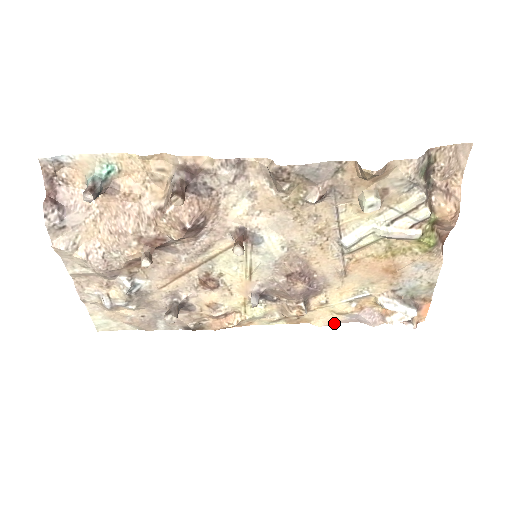
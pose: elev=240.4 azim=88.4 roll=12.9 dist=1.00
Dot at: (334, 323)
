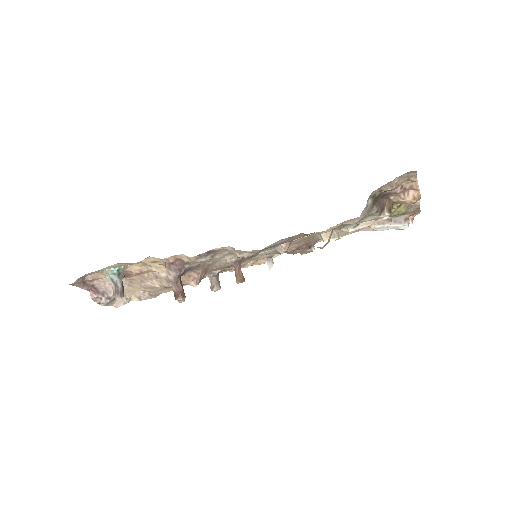
Dot at: occluded
